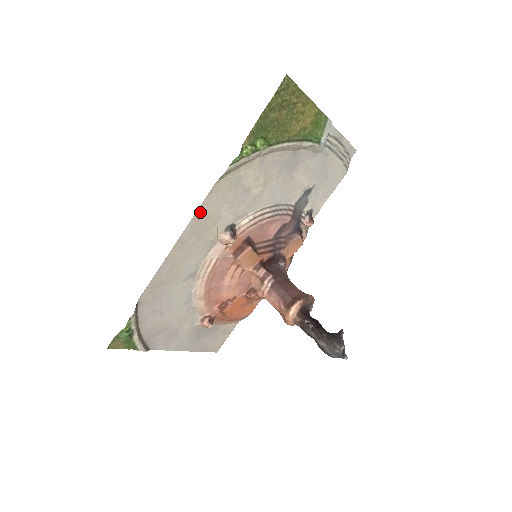
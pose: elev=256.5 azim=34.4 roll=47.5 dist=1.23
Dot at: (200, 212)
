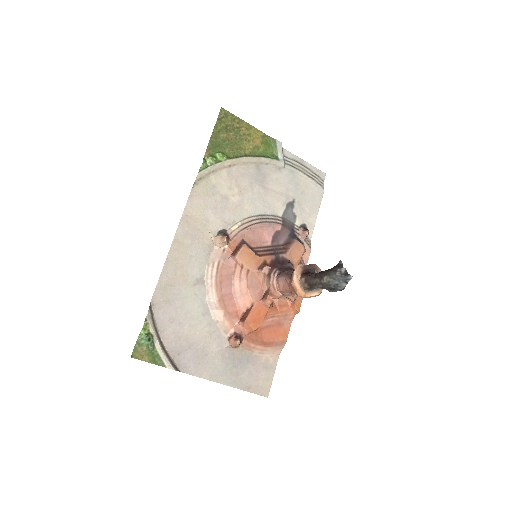
Dot at: (187, 214)
